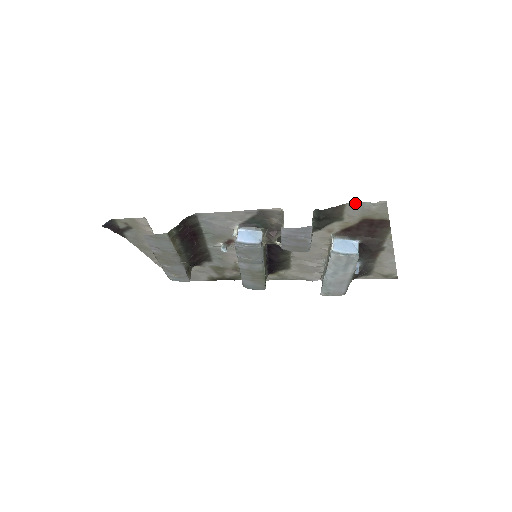
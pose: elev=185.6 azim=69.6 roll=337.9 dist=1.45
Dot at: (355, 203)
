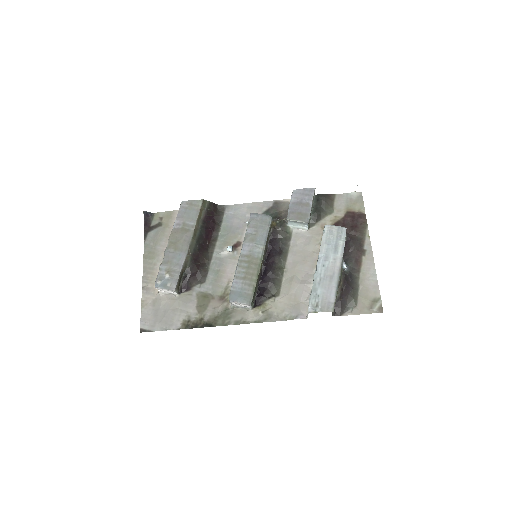
Dot at: (342, 195)
